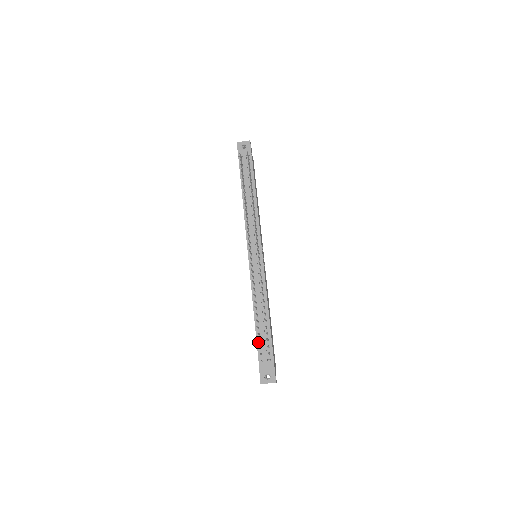
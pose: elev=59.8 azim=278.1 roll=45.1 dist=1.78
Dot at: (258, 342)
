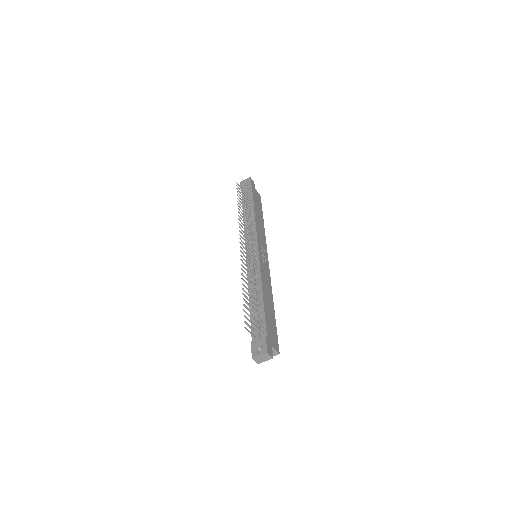
Dot at: (252, 321)
